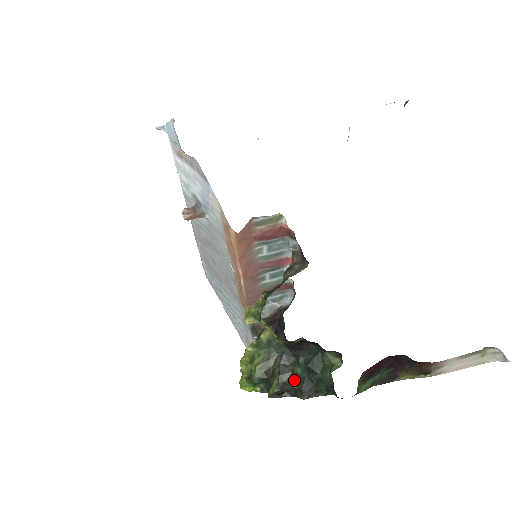
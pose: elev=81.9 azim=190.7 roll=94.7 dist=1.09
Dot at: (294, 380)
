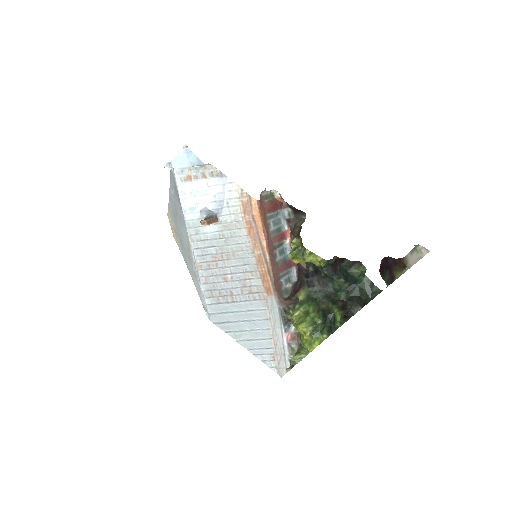
Dot at: (346, 303)
